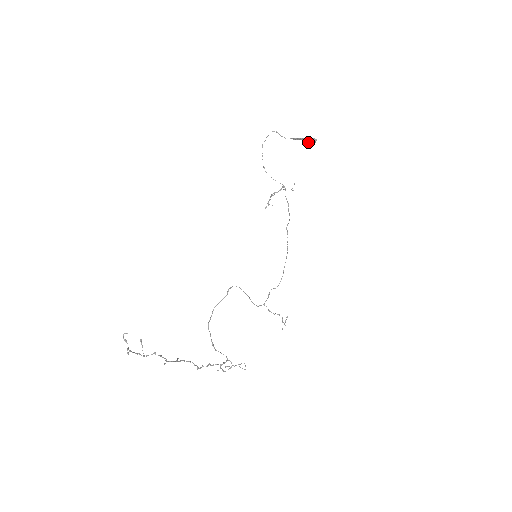
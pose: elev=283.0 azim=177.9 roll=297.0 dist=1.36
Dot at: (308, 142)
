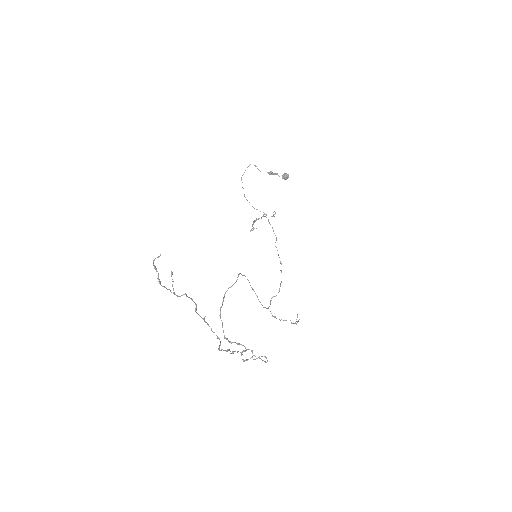
Dot at: (282, 177)
